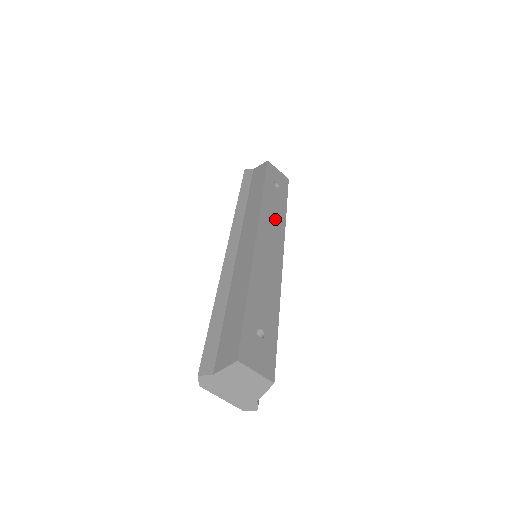
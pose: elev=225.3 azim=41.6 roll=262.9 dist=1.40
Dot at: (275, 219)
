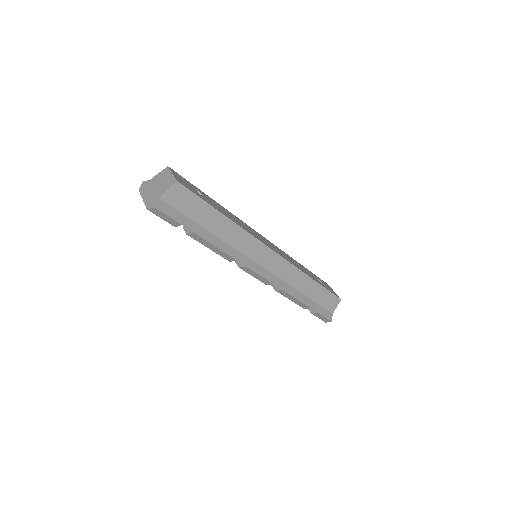
Dot at: (292, 261)
